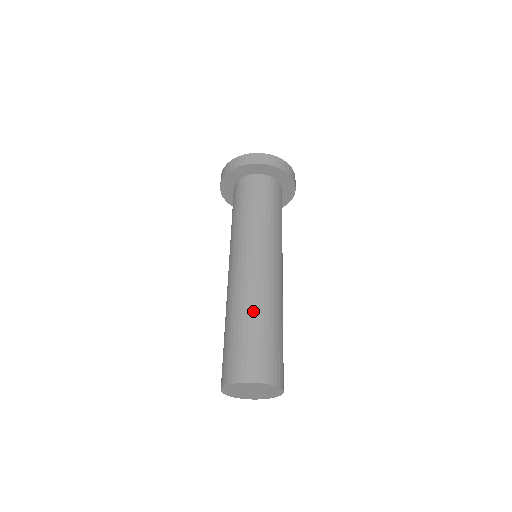
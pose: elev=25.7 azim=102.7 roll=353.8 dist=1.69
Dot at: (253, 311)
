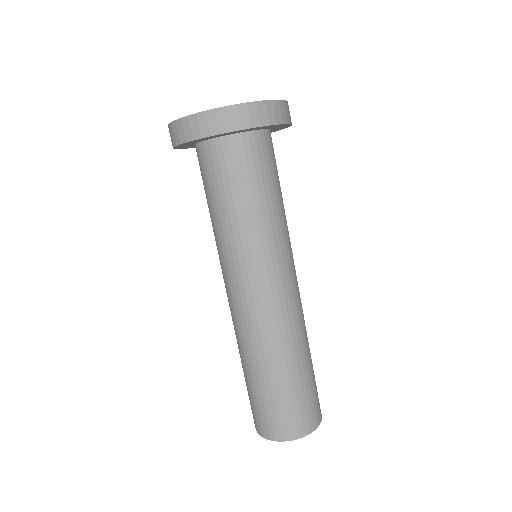
Dot at: (265, 364)
